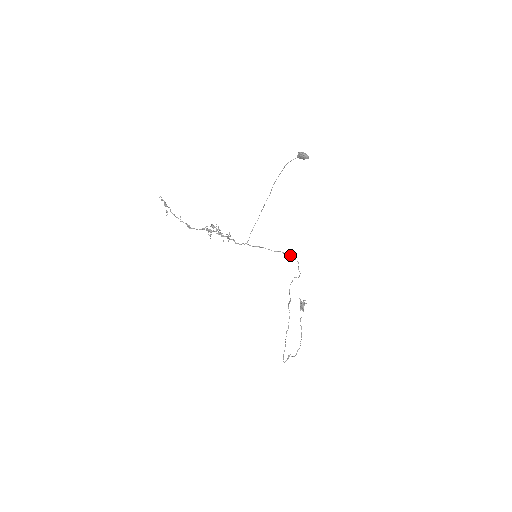
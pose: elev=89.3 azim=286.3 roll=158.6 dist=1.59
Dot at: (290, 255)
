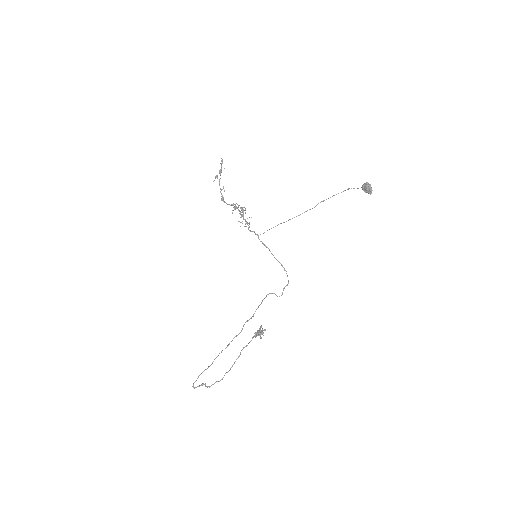
Dot at: occluded
